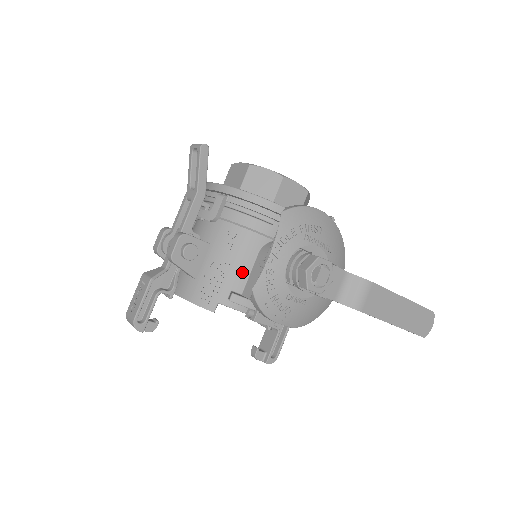
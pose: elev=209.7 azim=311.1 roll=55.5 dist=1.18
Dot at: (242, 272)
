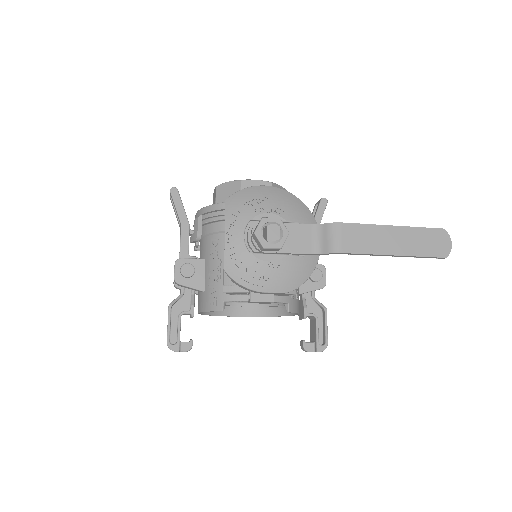
Dot at: occluded
